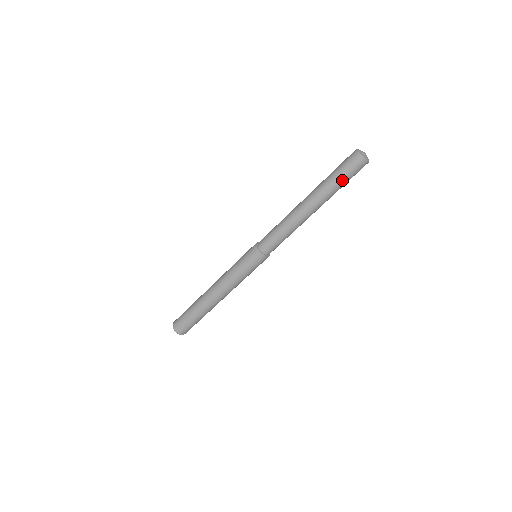
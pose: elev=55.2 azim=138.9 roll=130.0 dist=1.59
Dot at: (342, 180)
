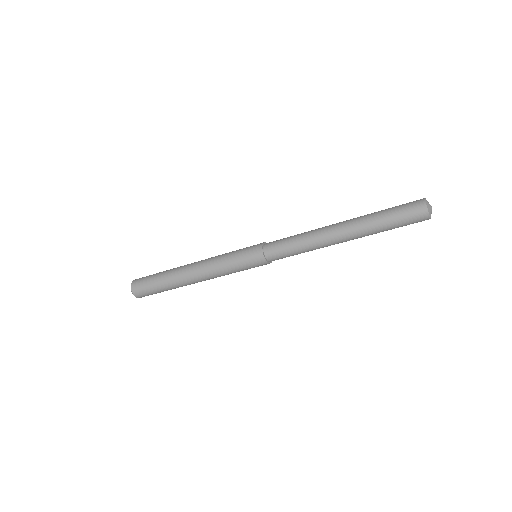
Dot at: (390, 218)
